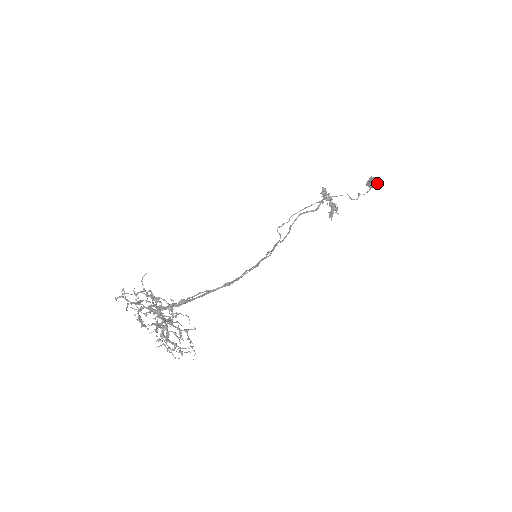
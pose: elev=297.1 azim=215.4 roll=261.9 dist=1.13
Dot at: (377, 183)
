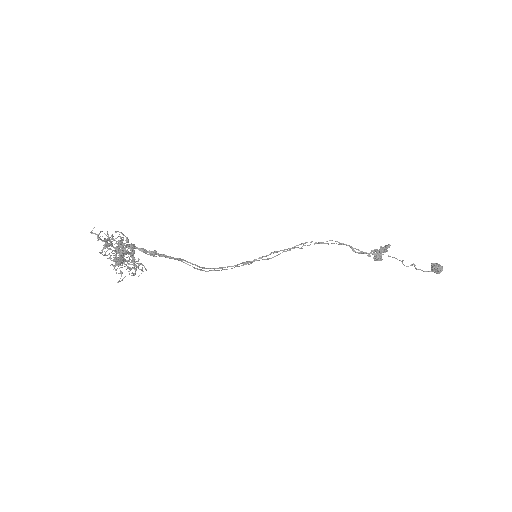
Dot at: (438, 273)
